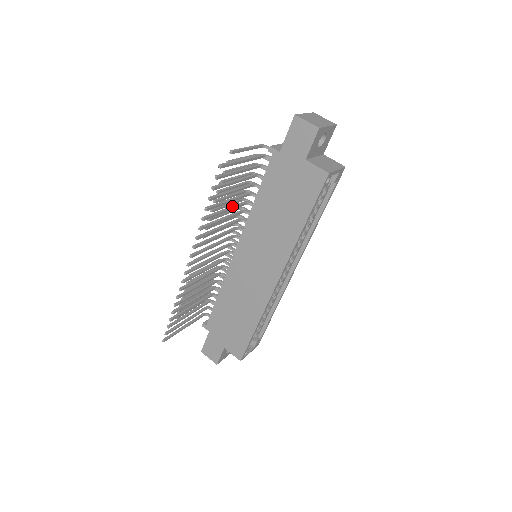
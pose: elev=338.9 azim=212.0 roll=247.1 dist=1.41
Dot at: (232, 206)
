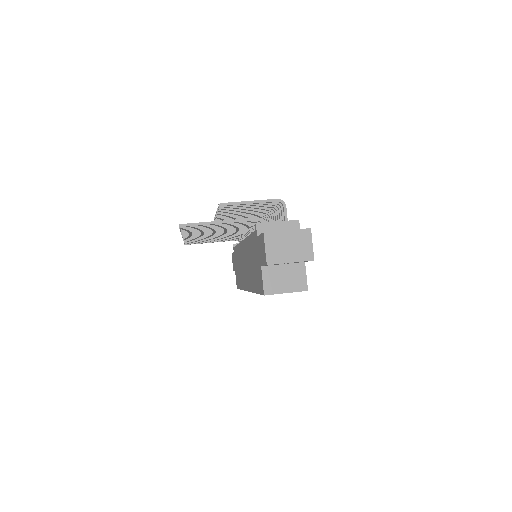
Dot at: occluded
